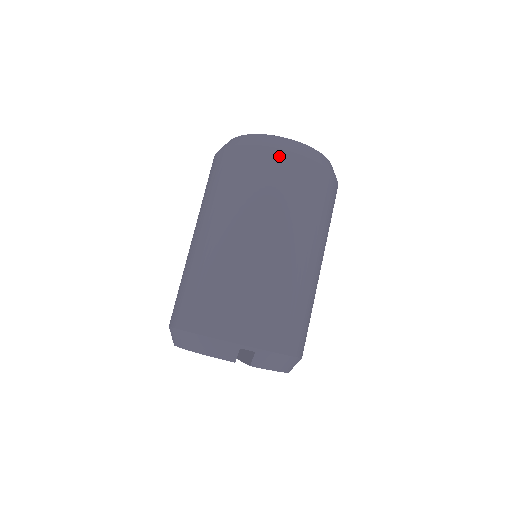
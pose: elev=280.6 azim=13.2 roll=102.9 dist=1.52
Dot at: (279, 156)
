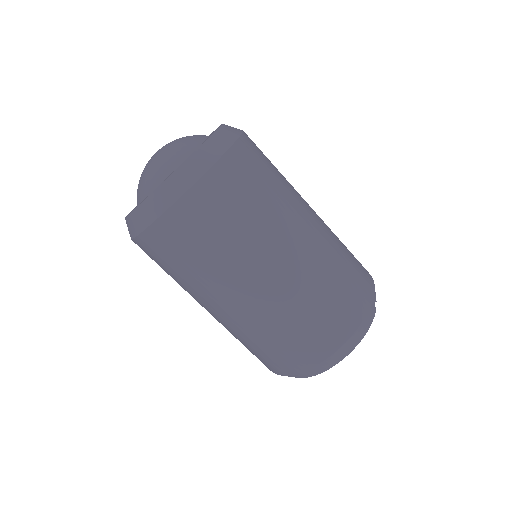
Dot at: (239, 152)
